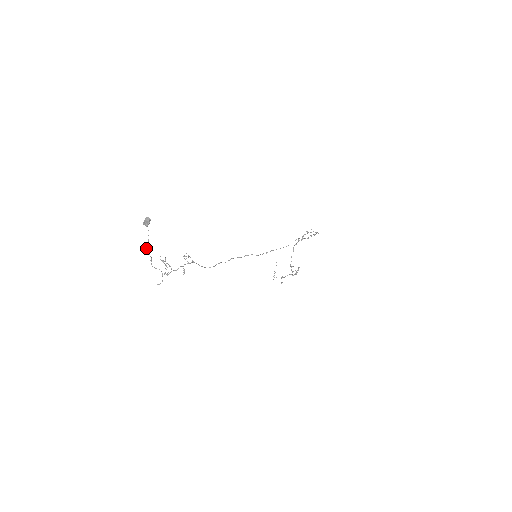
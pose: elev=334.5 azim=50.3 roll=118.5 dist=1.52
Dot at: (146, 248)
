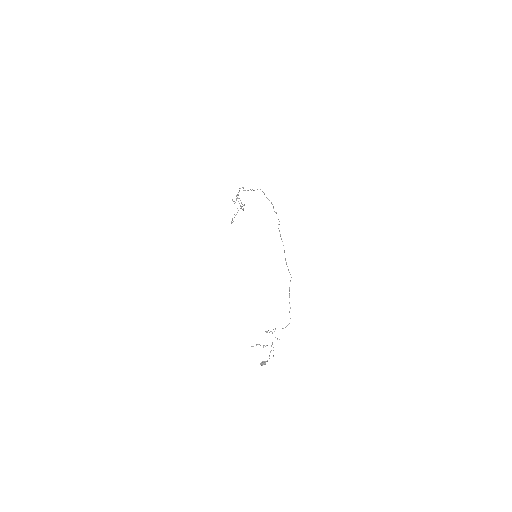
Dot at: occluded
